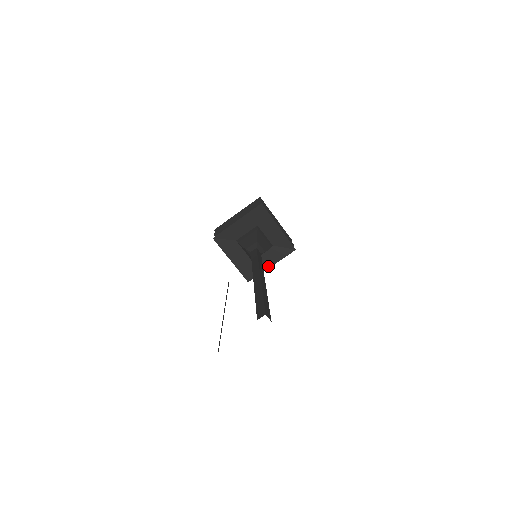
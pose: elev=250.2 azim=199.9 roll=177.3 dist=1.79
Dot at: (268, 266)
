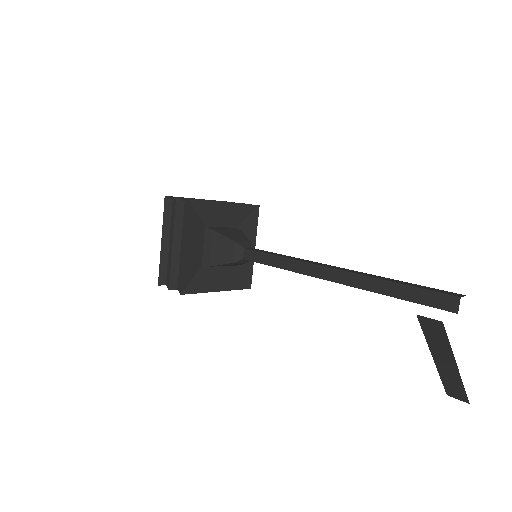
Dot at: occluded
